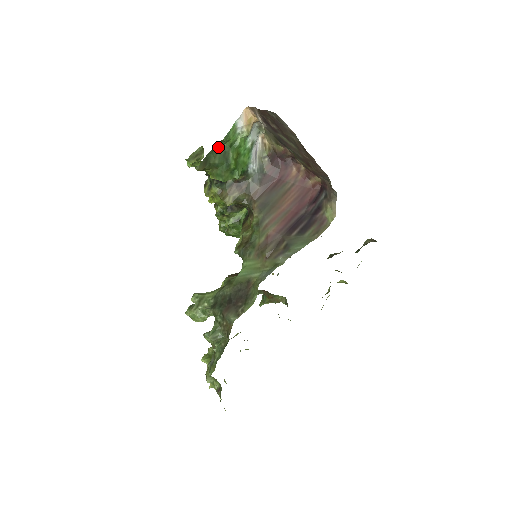
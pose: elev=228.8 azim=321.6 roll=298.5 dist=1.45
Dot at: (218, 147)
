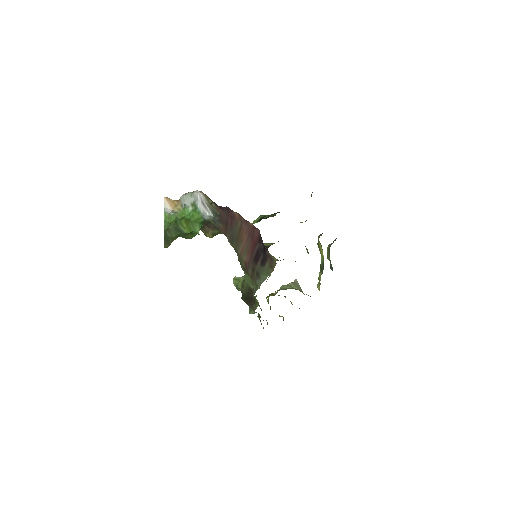
Dot at: (168, 227)
